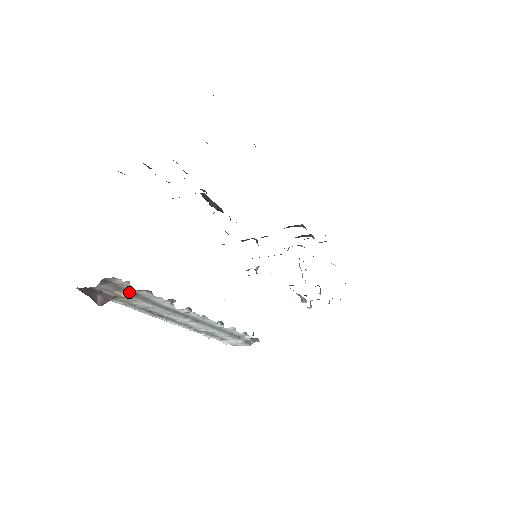
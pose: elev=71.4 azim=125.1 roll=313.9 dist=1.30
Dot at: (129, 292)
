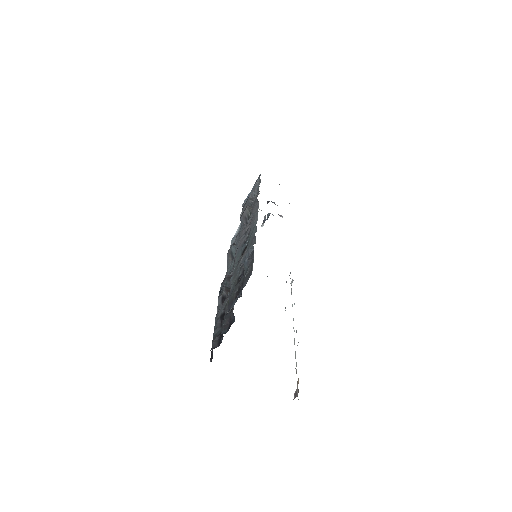
Dot at: occluded
